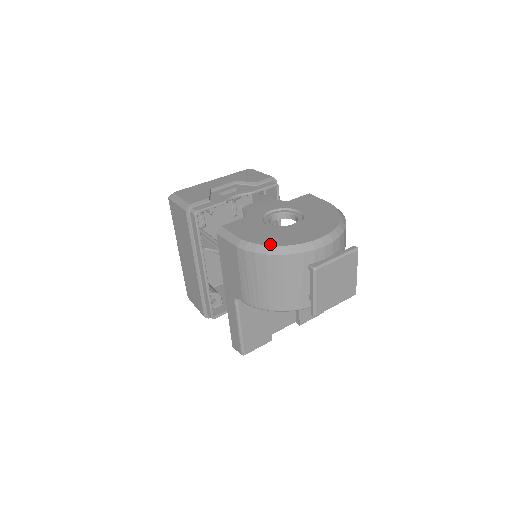
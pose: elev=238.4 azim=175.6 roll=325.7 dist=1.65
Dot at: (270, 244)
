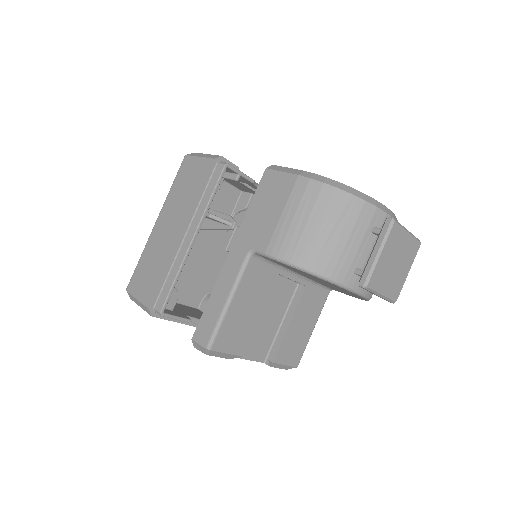
Dot at: (342, 184)
